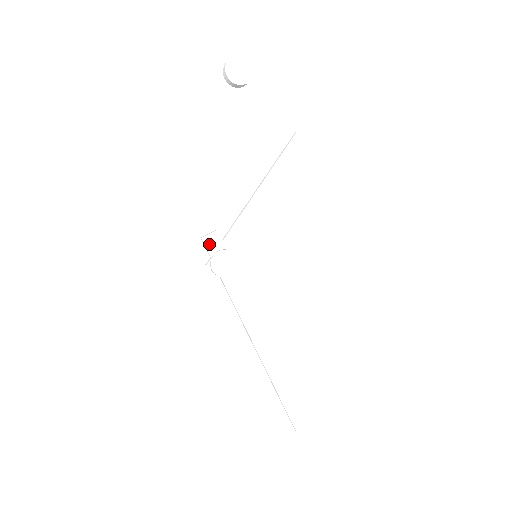
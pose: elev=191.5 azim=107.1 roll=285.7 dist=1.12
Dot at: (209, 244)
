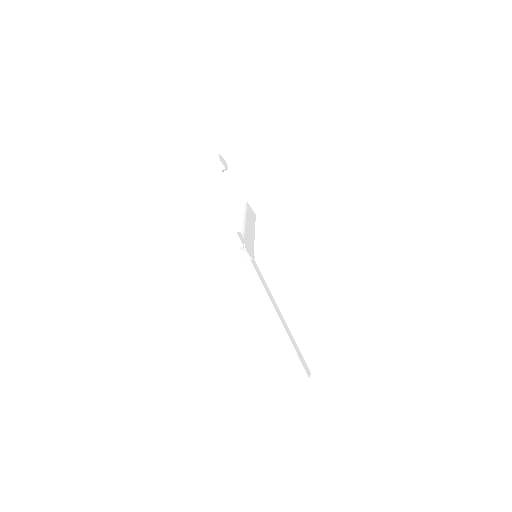
Dot at: (240, 238)
